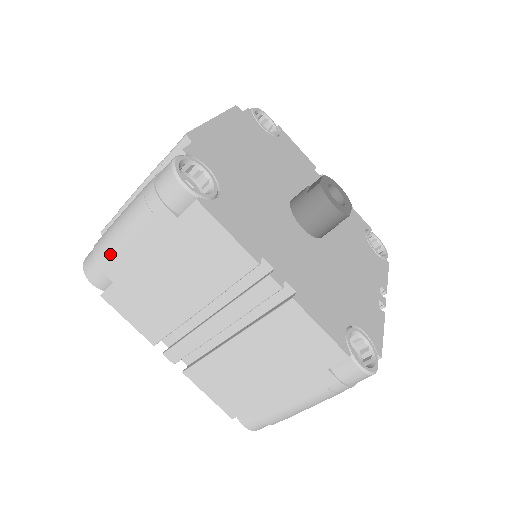
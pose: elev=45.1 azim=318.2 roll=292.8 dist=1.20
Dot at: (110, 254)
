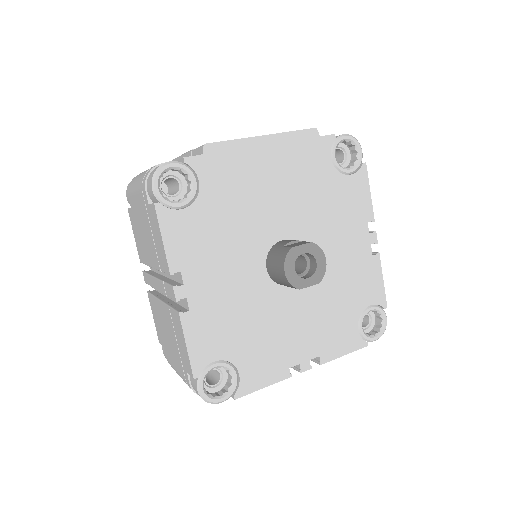
Dot at: (131, 190)
